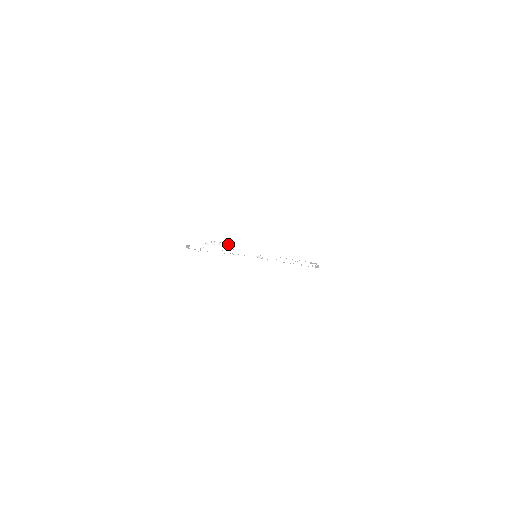
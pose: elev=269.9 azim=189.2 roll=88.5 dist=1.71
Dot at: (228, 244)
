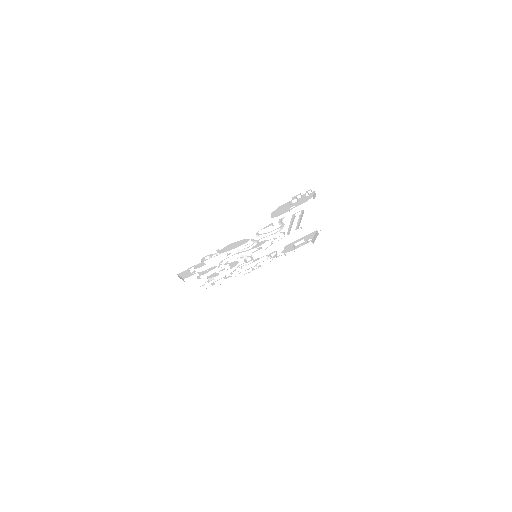
Dot at: occluded
